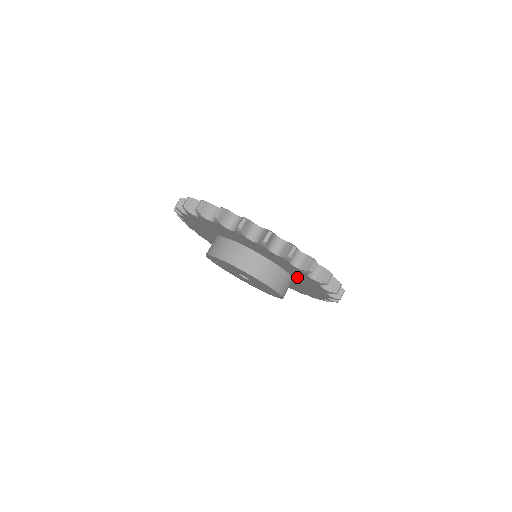
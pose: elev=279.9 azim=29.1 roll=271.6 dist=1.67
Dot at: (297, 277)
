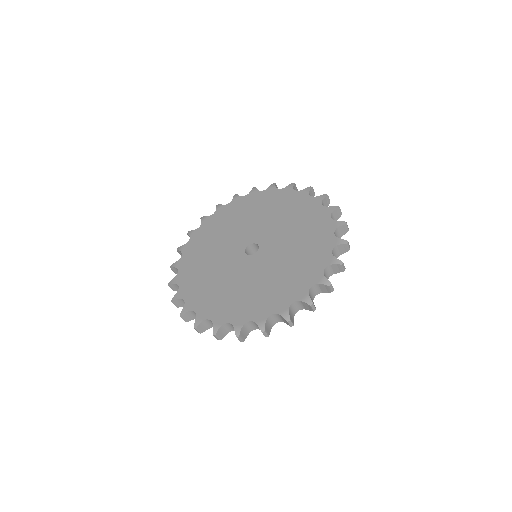
Dot at: occluded
